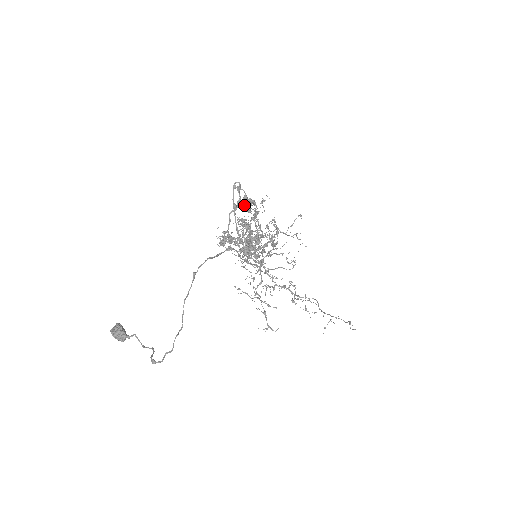
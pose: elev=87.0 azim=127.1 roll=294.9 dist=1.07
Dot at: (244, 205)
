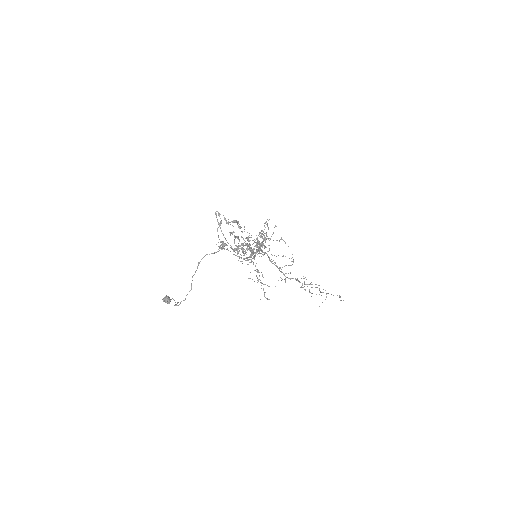
Dot at: (226, 223)
